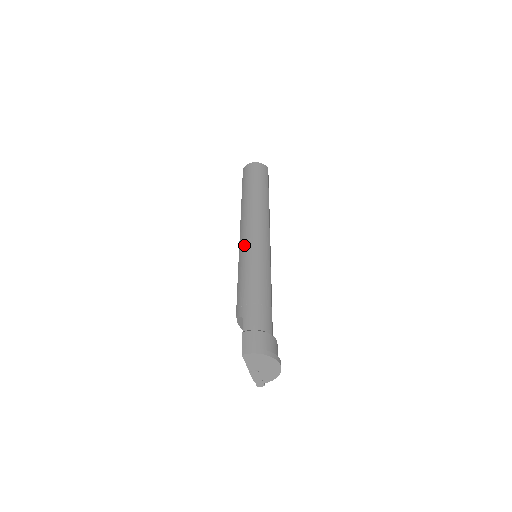
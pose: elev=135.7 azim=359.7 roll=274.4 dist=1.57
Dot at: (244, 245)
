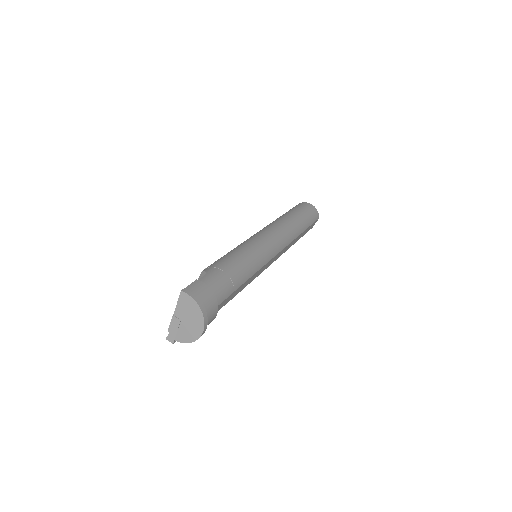
Dot at: (255, 238)
